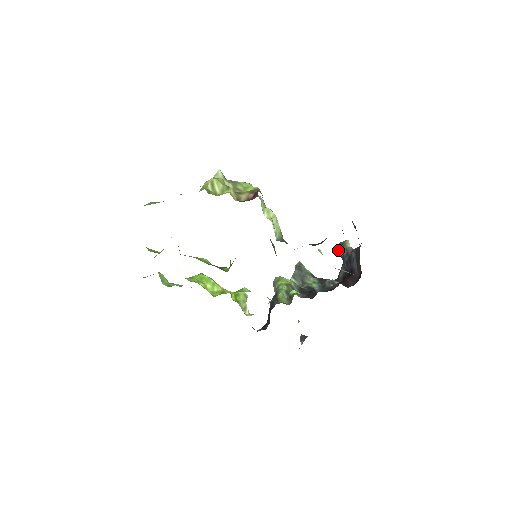
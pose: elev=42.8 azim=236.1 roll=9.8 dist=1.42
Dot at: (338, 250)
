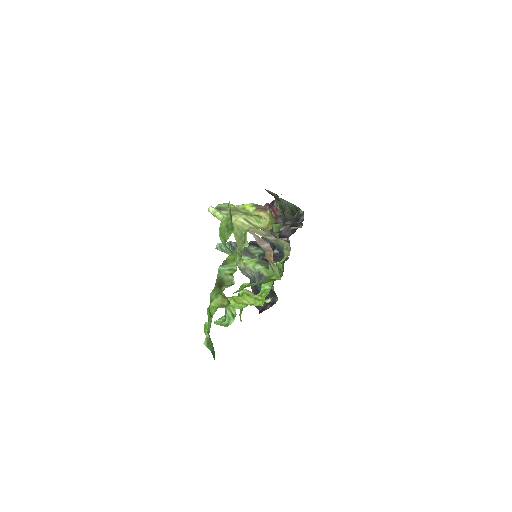
Dot at: occluded
